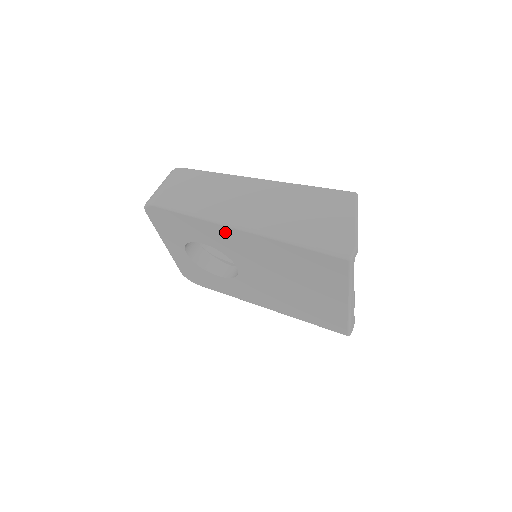
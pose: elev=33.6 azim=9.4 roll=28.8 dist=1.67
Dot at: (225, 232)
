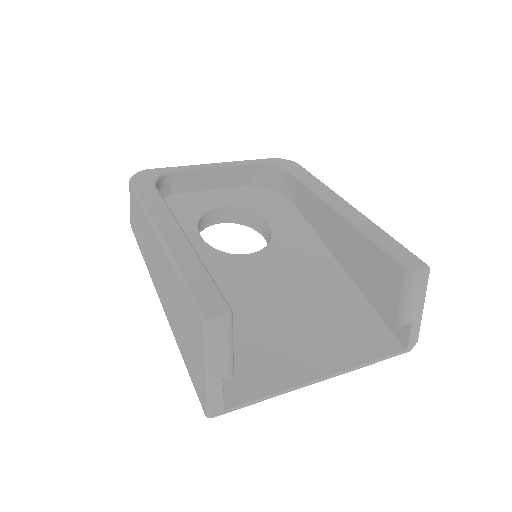
Dot at: occluded
